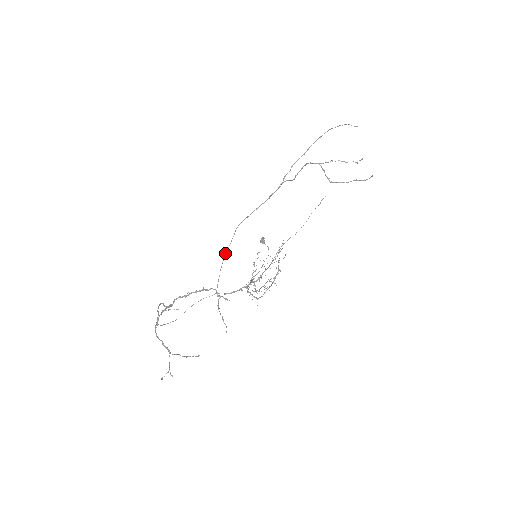
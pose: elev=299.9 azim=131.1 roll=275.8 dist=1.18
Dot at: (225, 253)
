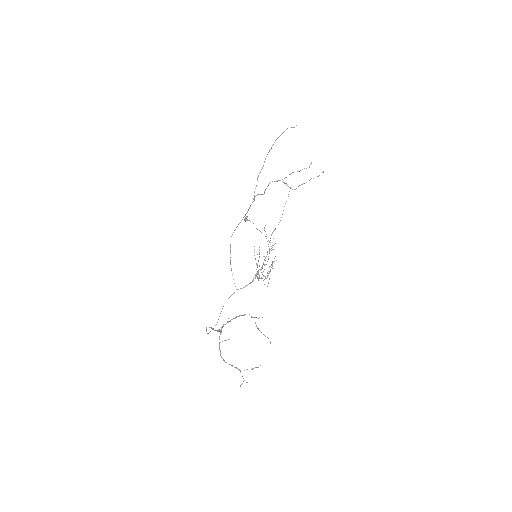
Dot at: occluded
